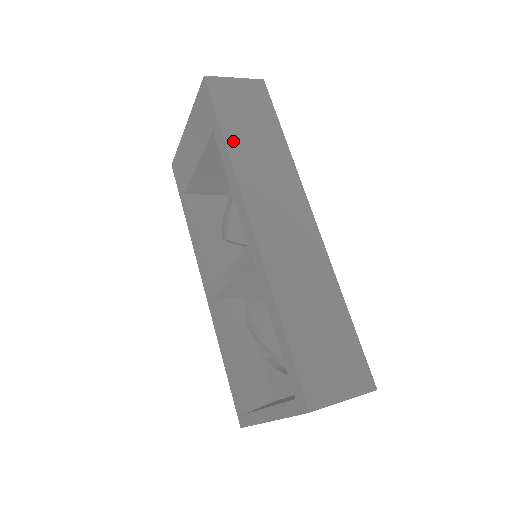
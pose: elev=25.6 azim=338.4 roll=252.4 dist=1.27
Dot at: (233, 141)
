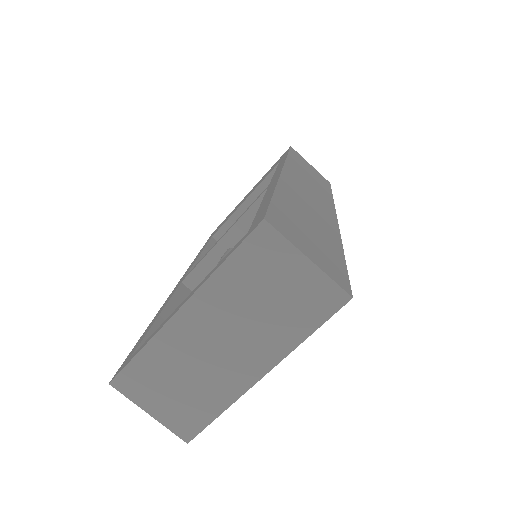
Dot at: (294, 160)
